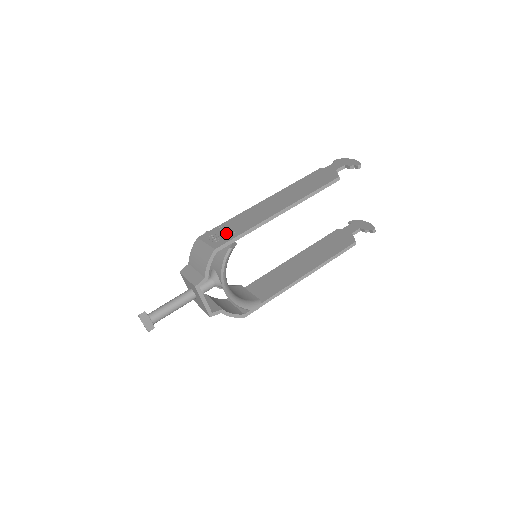
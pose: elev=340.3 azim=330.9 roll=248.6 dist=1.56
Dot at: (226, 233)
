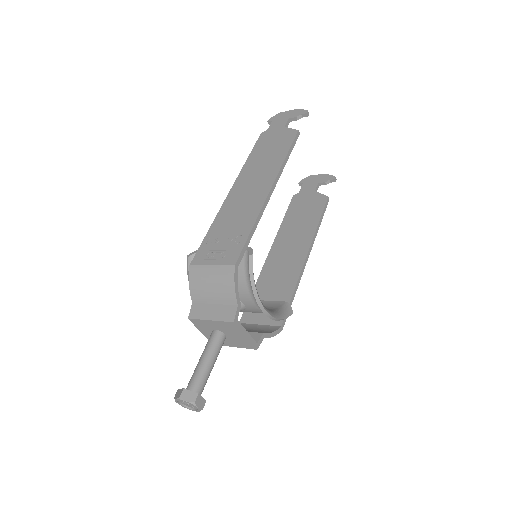
Dot at: (226, 242)
